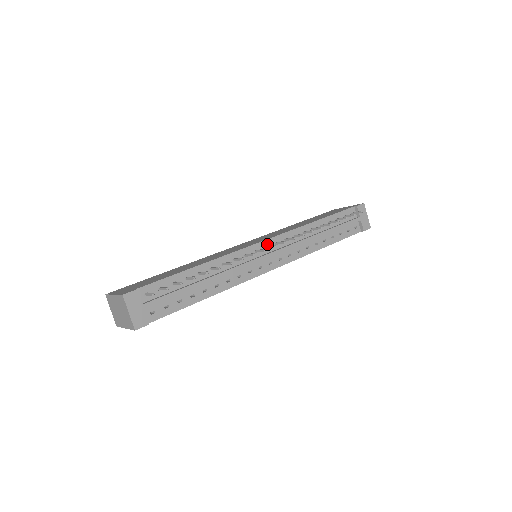
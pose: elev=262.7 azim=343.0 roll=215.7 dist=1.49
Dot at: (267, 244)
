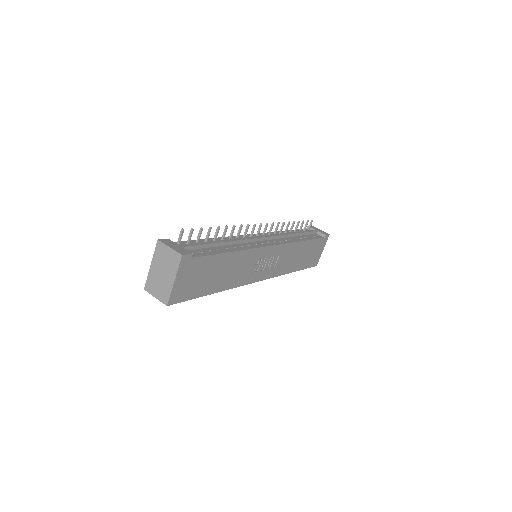
Dot at: occluded
